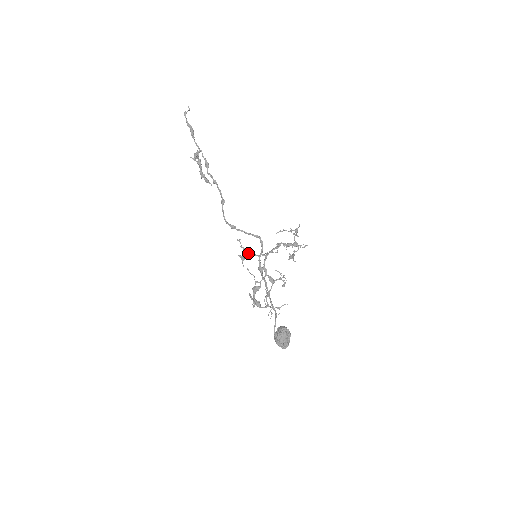
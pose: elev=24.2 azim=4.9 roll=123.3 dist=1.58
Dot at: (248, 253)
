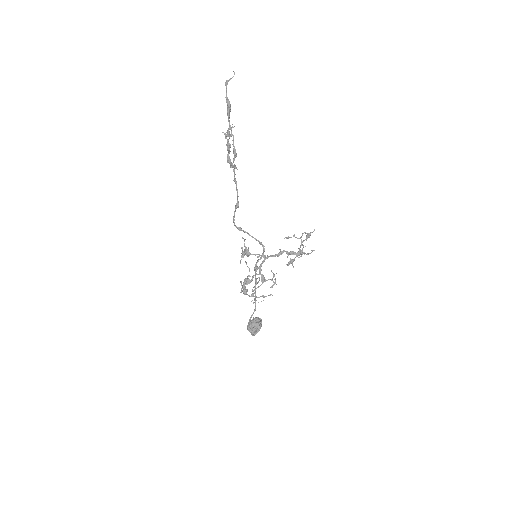
Dot at: (248, 255)
